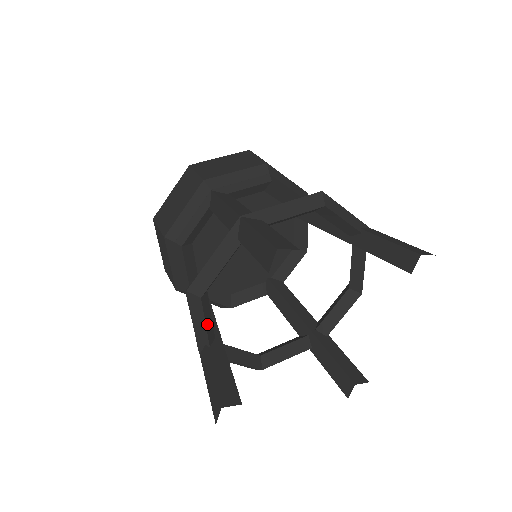
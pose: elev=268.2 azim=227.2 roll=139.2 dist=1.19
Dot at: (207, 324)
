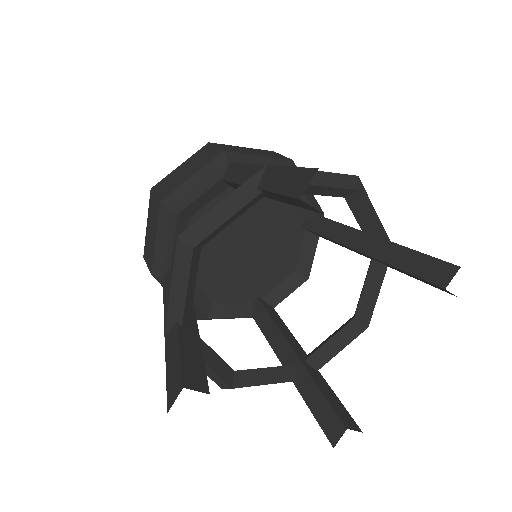
Dot at: (188, 291)
